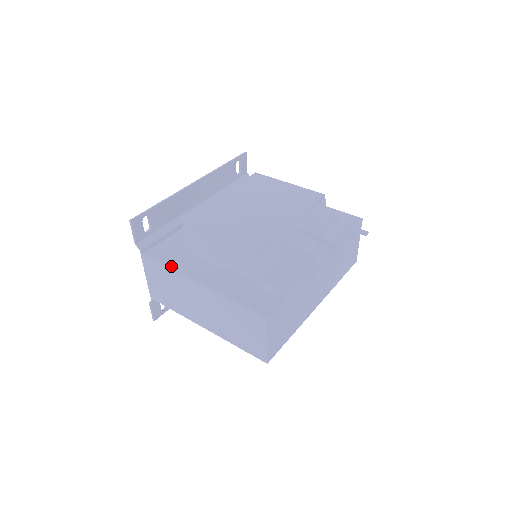
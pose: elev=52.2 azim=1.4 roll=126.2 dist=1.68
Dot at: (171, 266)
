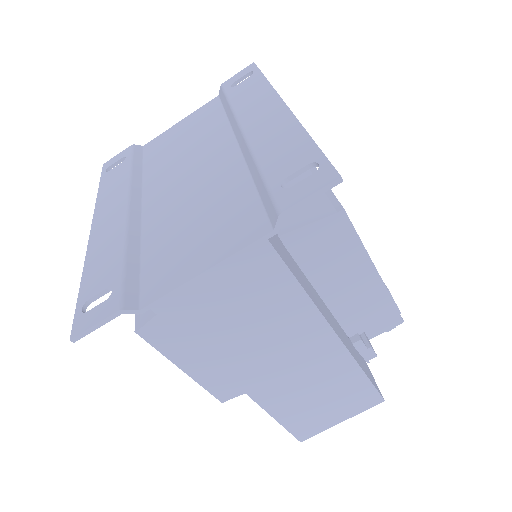
Dot at: (305, 287)
